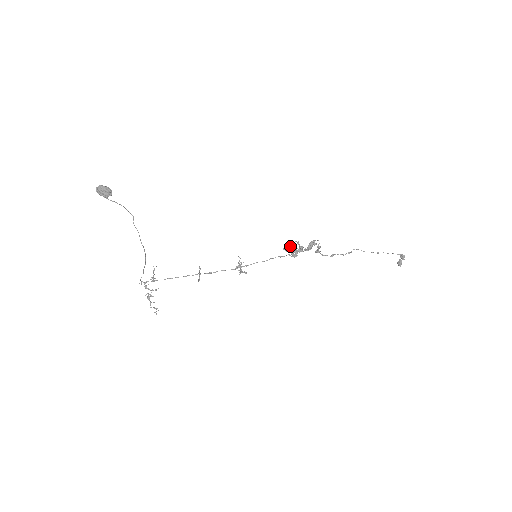
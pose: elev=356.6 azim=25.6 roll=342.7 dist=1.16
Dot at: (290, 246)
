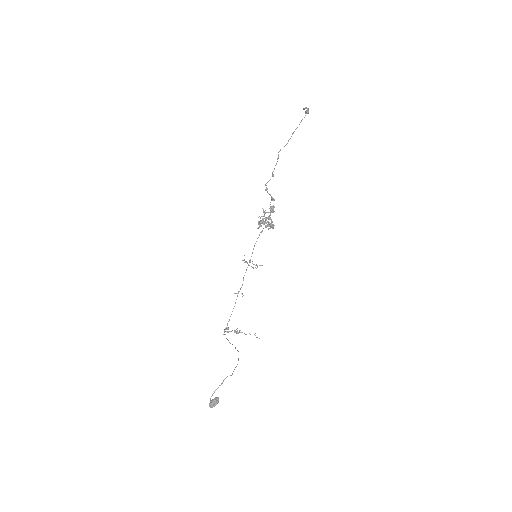
Dot at: occluded
